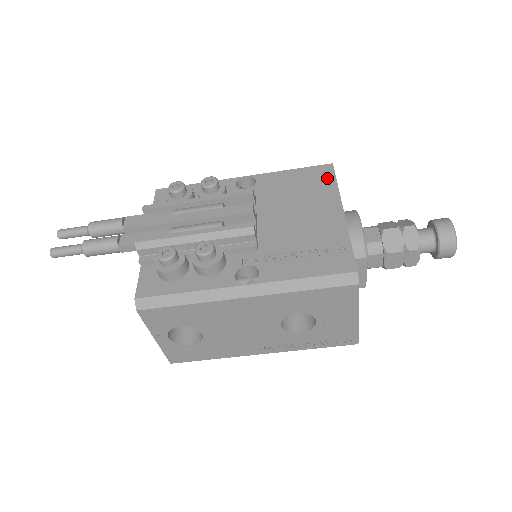
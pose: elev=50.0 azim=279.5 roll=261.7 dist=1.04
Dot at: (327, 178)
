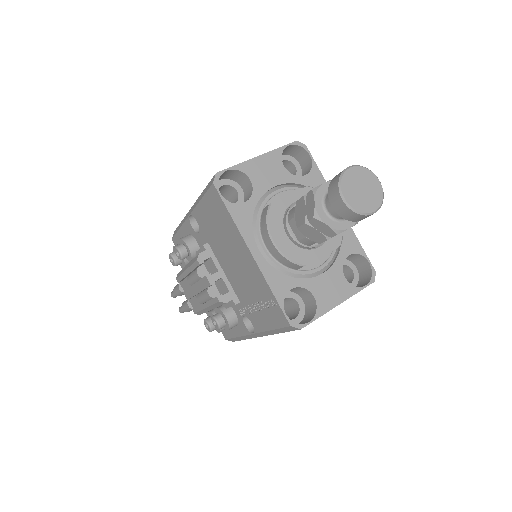
Dot at: (222, 209)
